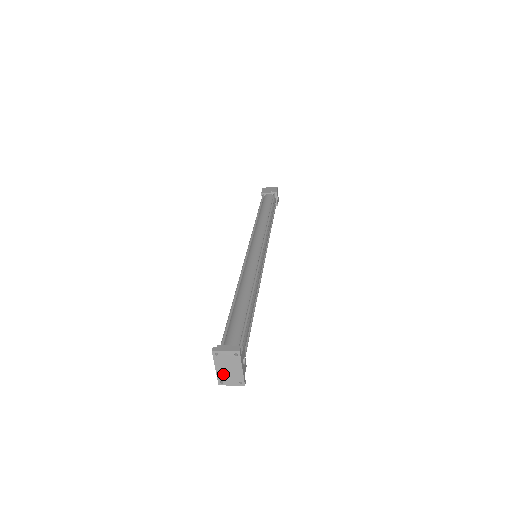
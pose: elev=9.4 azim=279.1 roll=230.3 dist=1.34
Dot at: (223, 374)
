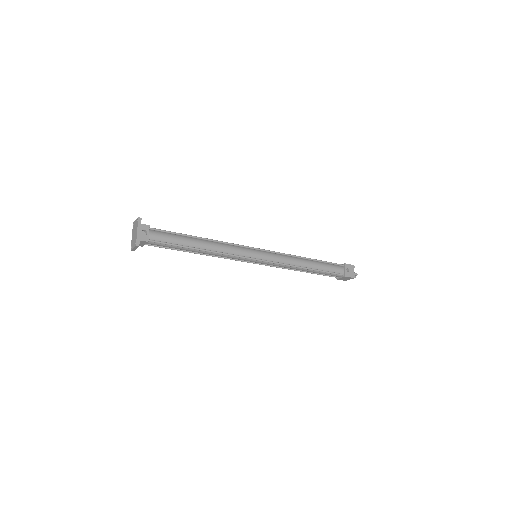
Dot at: (133, 240)
